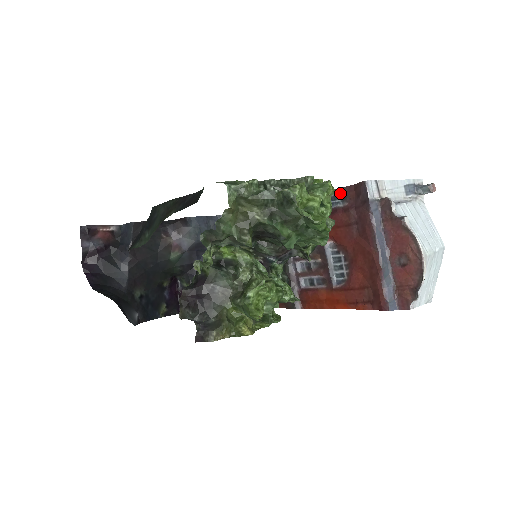
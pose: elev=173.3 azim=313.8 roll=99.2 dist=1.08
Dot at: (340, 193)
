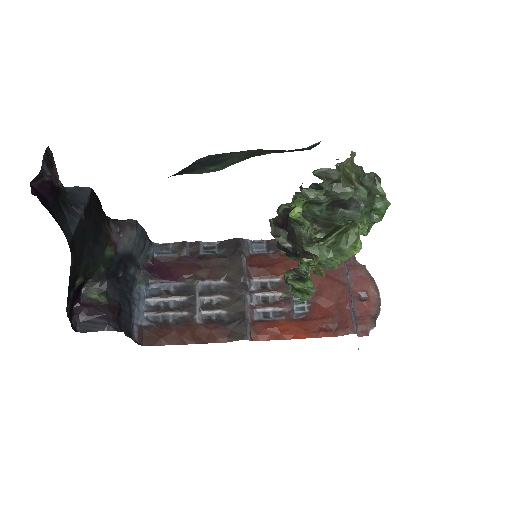
Dot at: occluded
